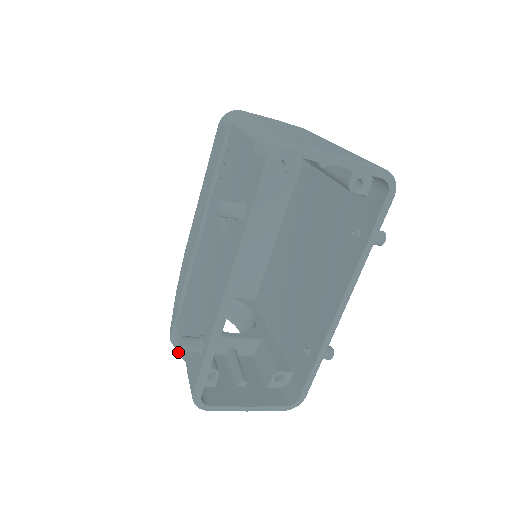
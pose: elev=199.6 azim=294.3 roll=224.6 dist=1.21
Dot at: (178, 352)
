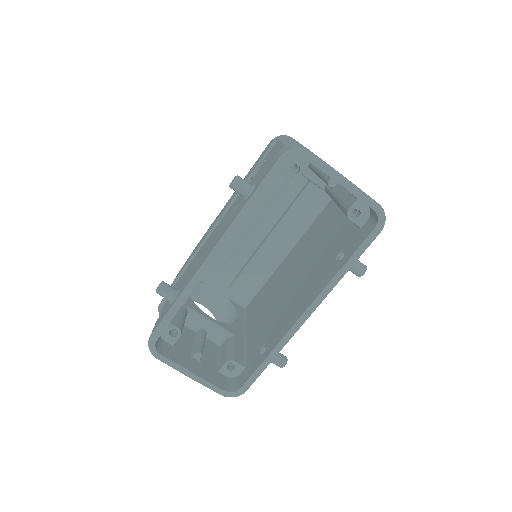
Dot at: occluded
